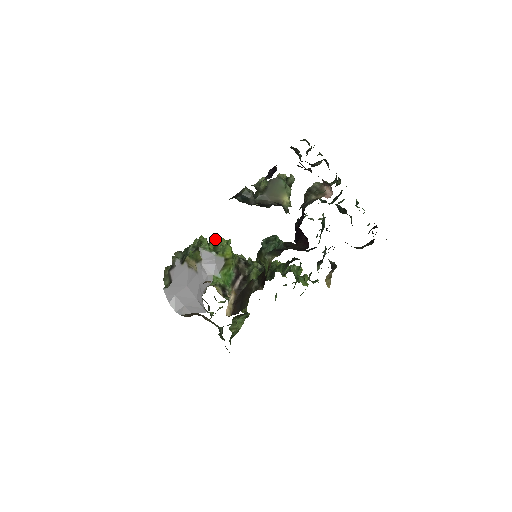
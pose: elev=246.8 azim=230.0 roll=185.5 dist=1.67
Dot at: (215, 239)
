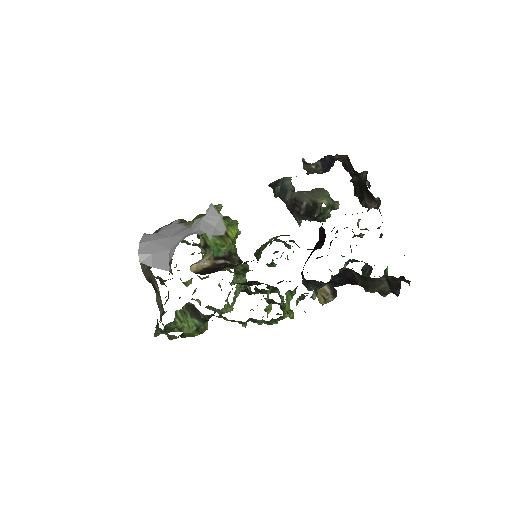
Dot at: occluded
